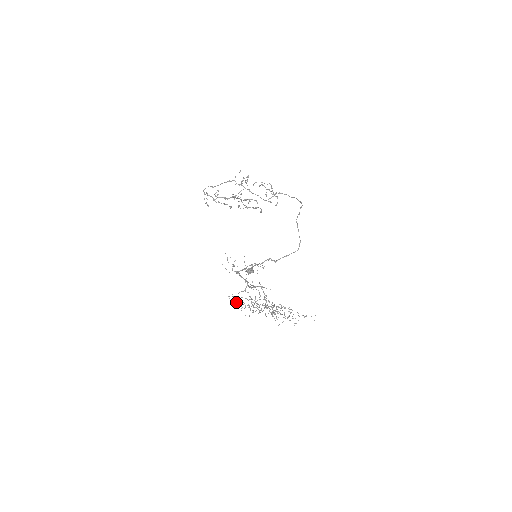
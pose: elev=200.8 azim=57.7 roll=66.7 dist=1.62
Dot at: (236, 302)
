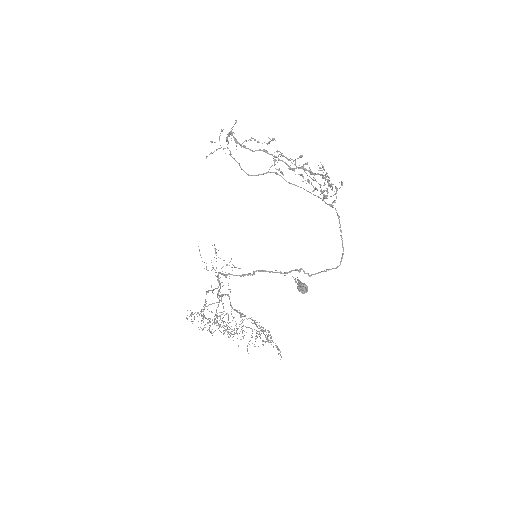
Dot at: (191, 314)
